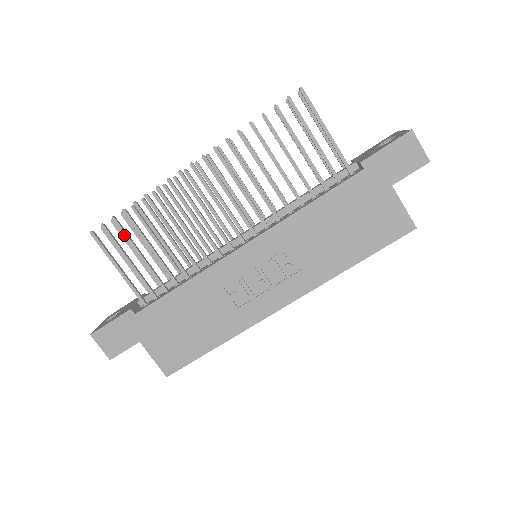
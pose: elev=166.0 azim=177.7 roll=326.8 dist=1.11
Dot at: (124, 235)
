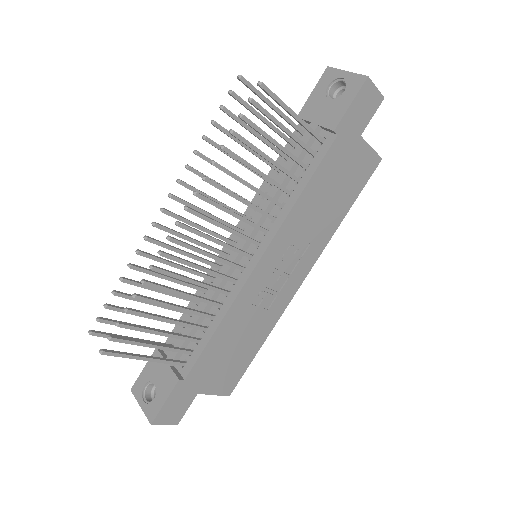
Dot at: (138, 330)
